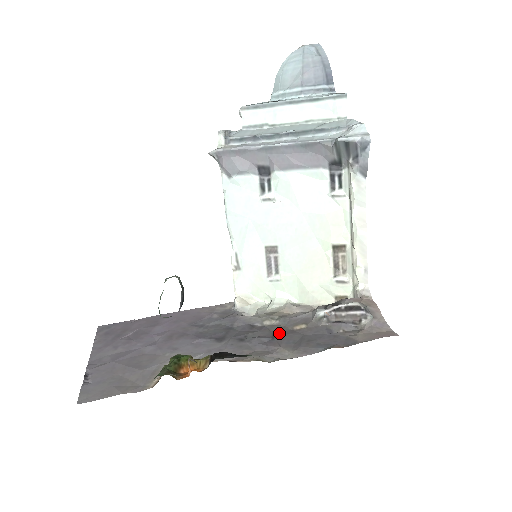
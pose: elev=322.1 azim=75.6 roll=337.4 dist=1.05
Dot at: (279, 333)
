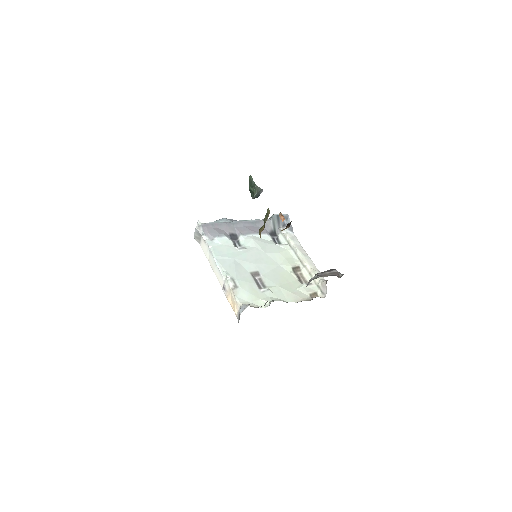
Dot at: occluded
